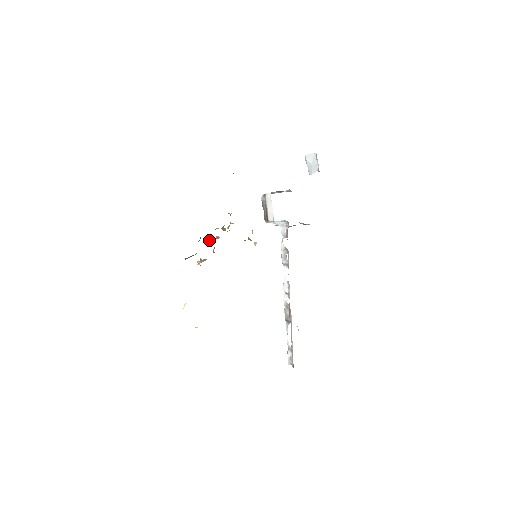
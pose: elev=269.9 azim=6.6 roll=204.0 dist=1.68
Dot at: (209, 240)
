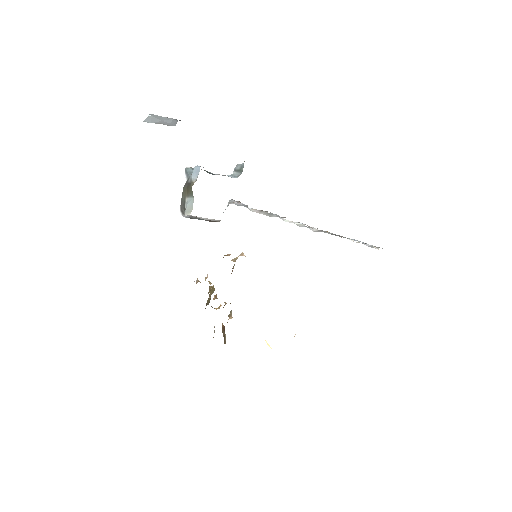
Dot at: occluded
